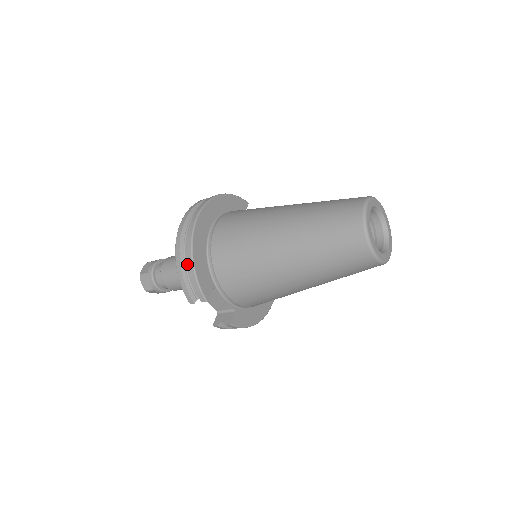
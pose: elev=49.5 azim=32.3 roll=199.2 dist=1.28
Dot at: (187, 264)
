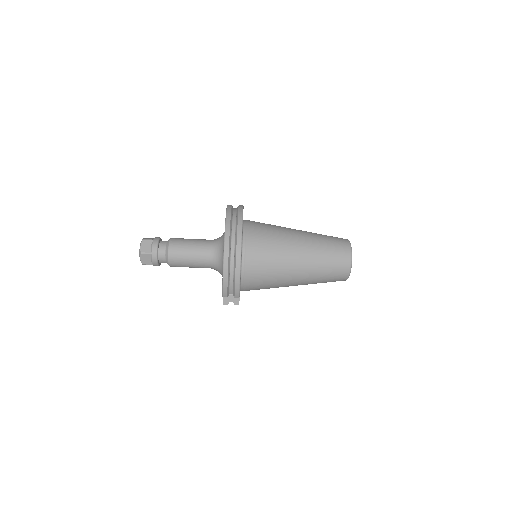
Dot at: (231, 273)
